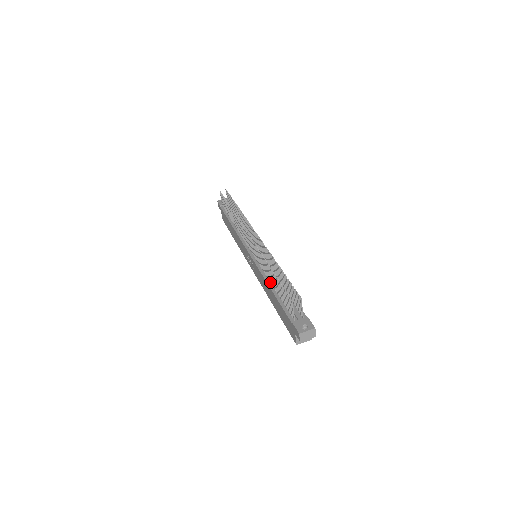
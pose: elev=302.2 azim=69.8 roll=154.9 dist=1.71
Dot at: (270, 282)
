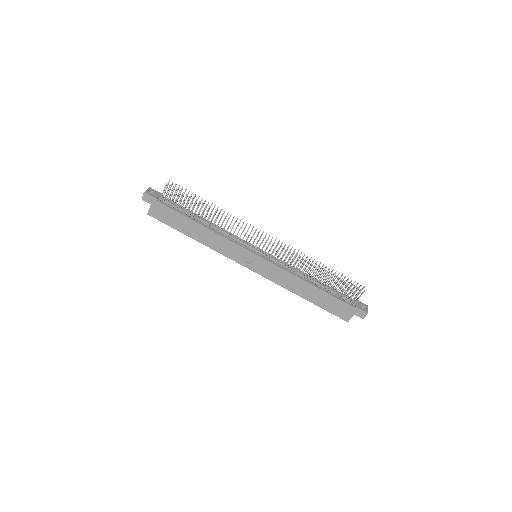
Dot at: (307, 279)
